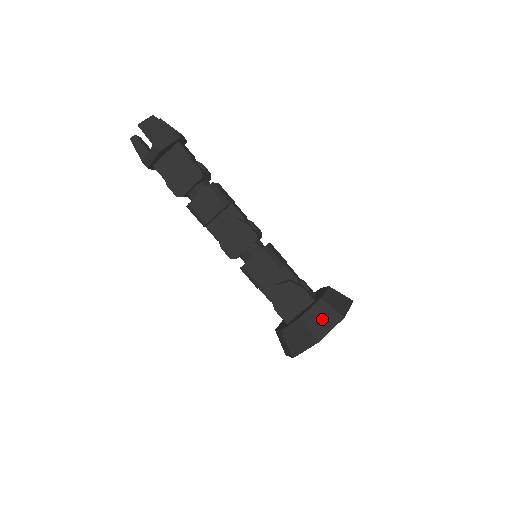
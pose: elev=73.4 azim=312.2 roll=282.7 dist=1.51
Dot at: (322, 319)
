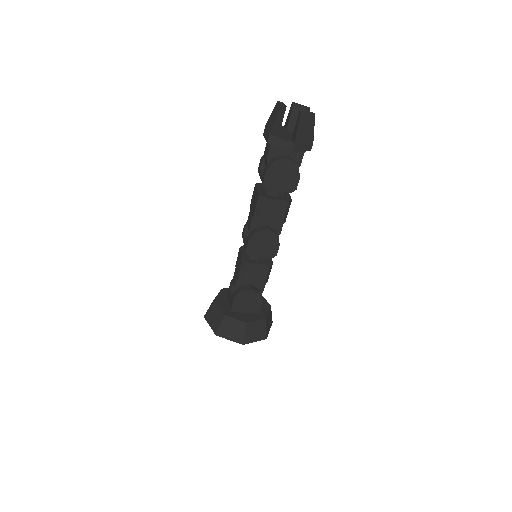
Dot at: (256, 332)
